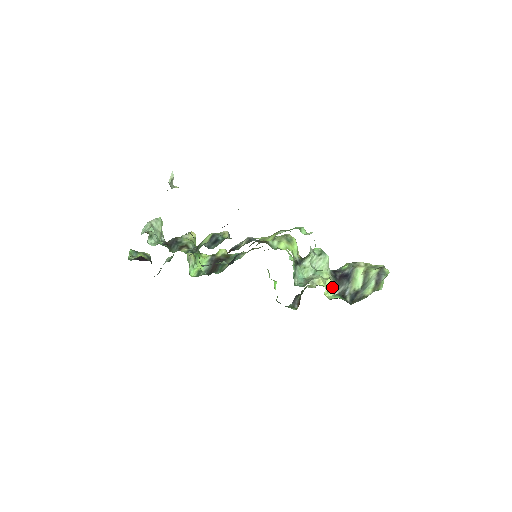
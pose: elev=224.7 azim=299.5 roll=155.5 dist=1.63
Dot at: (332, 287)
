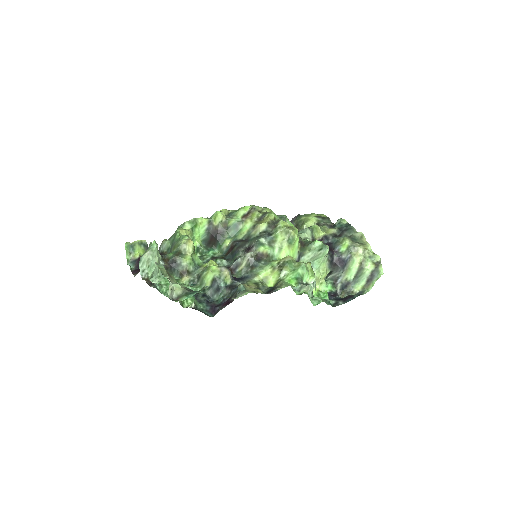
Dot at: (326, 275)
